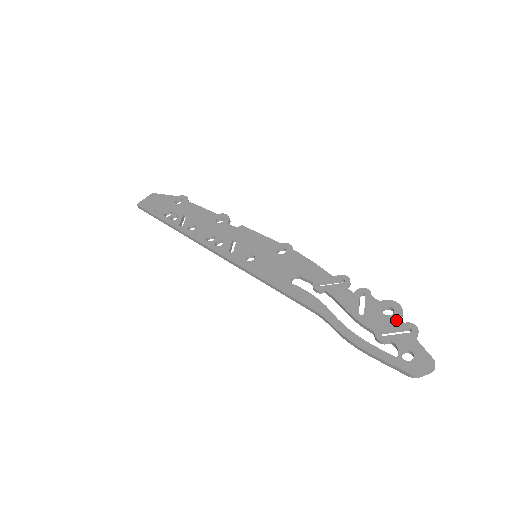
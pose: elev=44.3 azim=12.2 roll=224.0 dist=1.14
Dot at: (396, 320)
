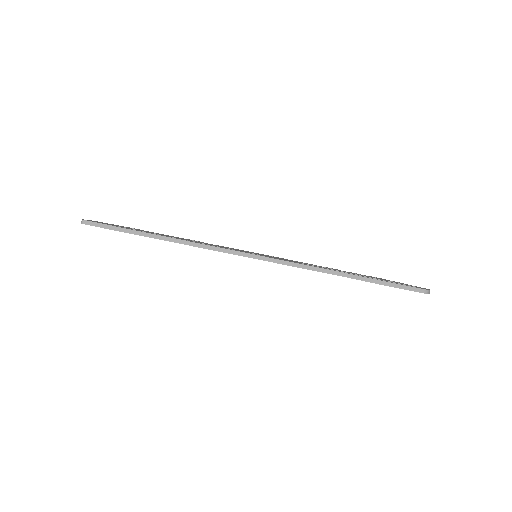
Dot at: occluded
